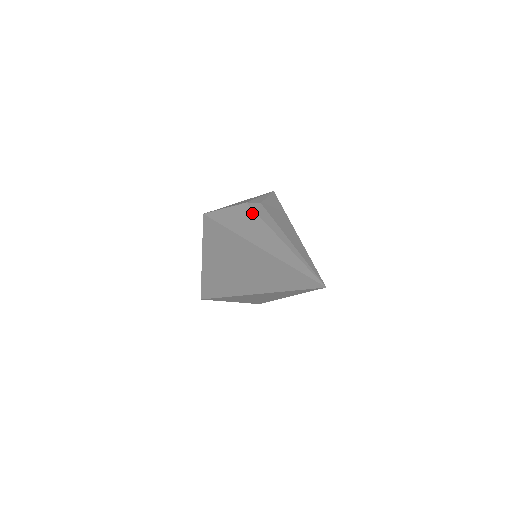
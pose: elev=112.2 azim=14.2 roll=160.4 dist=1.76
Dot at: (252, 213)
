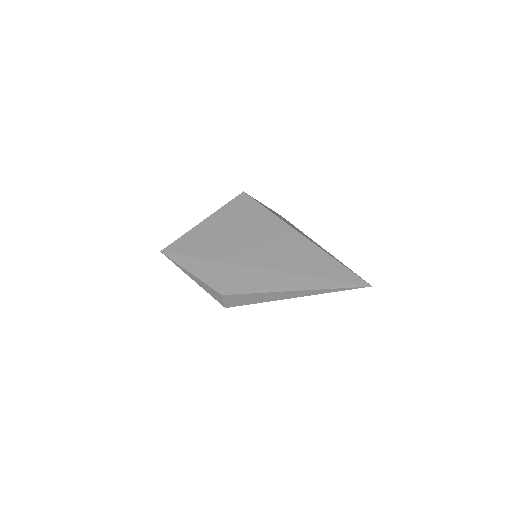
Dot at: (289, 222)
